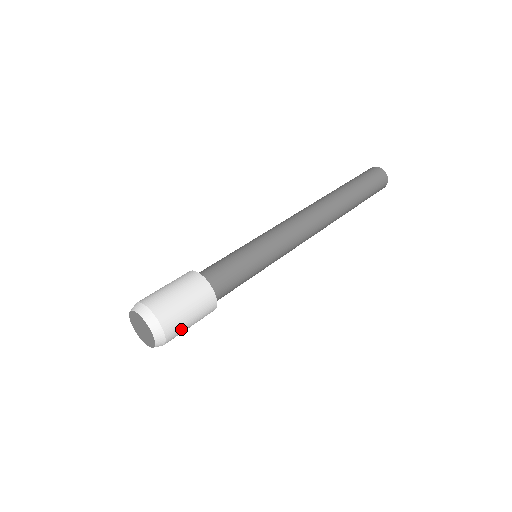
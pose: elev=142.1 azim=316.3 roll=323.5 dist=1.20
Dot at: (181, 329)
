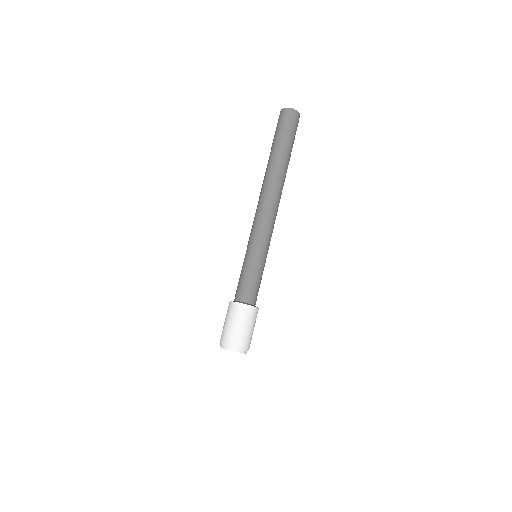
Dot at: occluded
